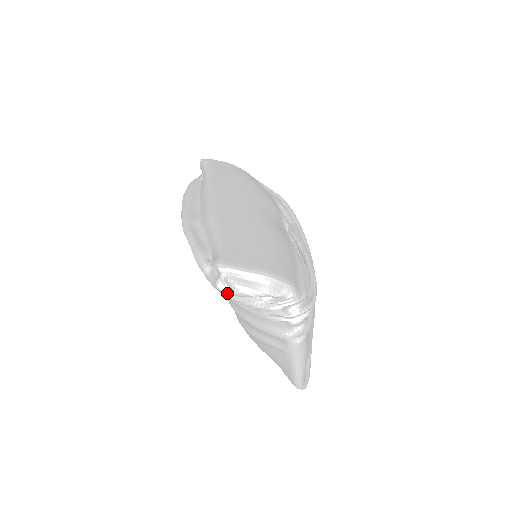
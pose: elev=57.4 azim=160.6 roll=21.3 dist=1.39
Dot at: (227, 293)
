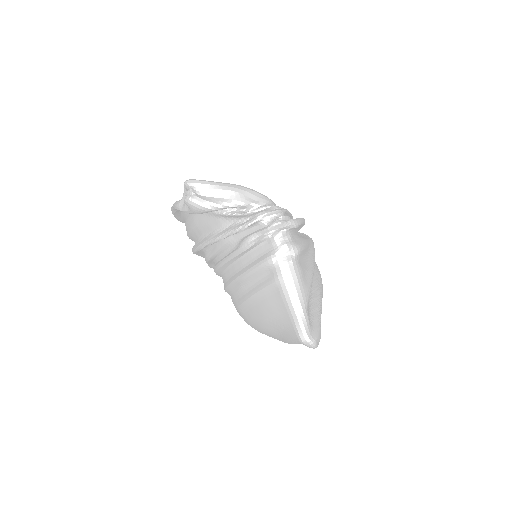
Dot at: (196, 203)
